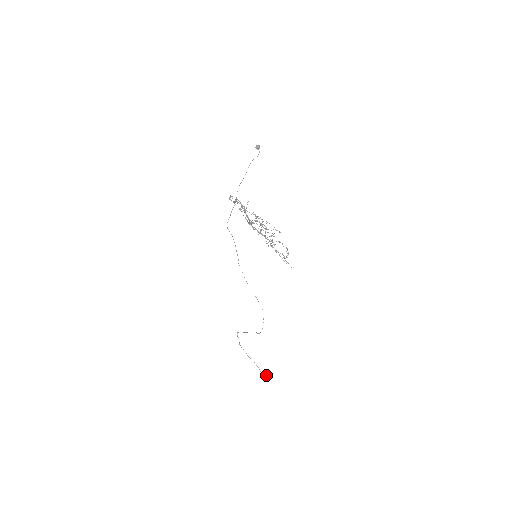
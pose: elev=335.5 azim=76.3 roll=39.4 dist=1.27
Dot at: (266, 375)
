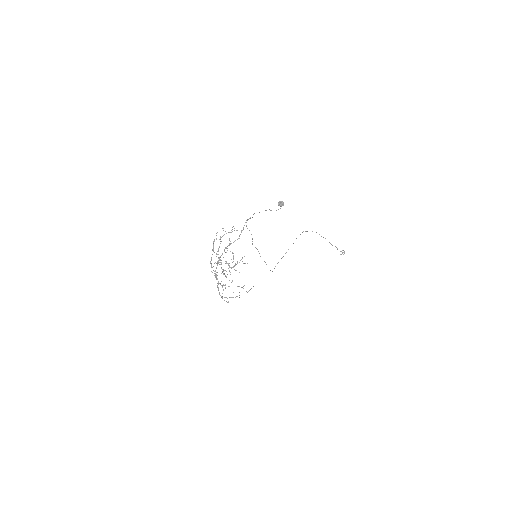
Dot at: (341, 251)
